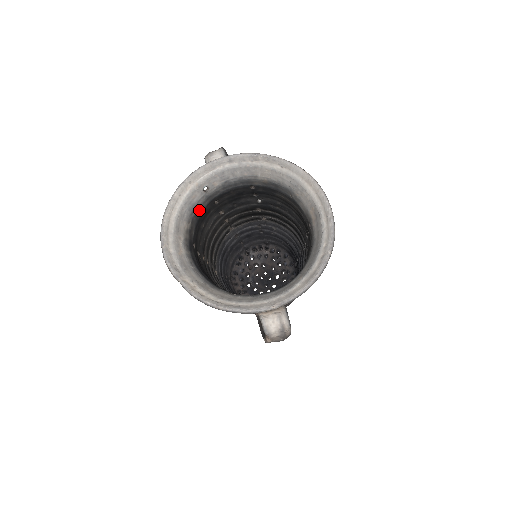
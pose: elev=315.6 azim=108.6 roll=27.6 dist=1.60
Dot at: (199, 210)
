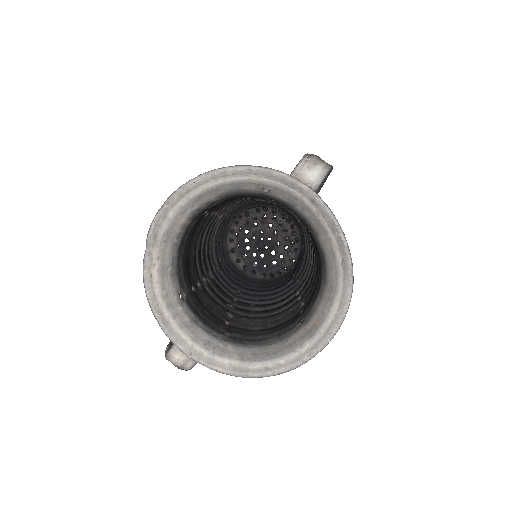
Dot at: (242, 193)
